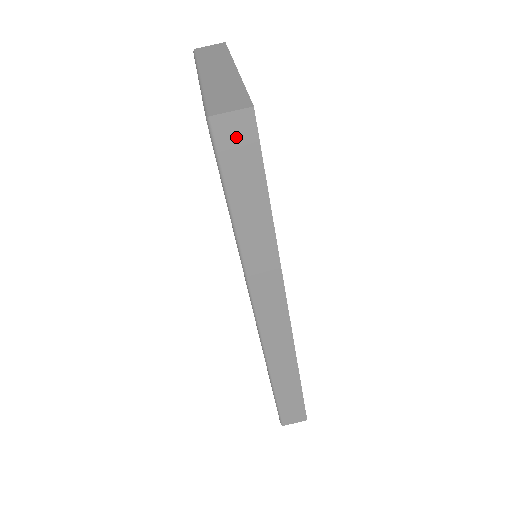
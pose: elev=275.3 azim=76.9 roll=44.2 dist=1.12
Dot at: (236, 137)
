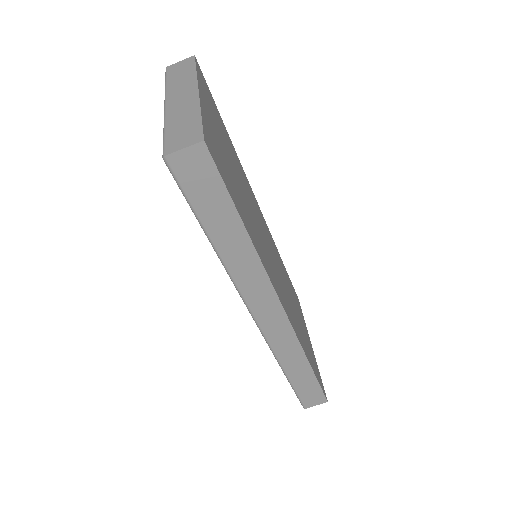
Dot at: (194, 170)
